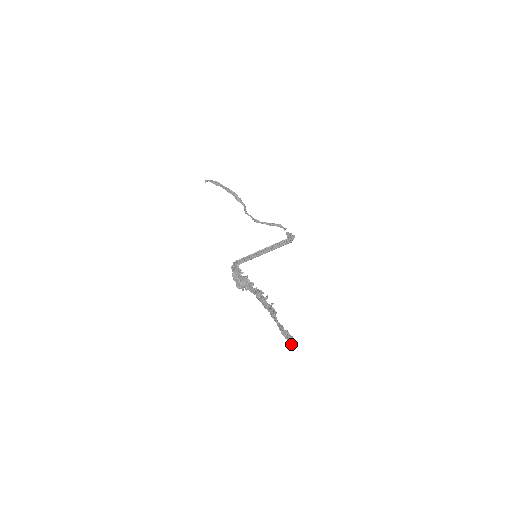
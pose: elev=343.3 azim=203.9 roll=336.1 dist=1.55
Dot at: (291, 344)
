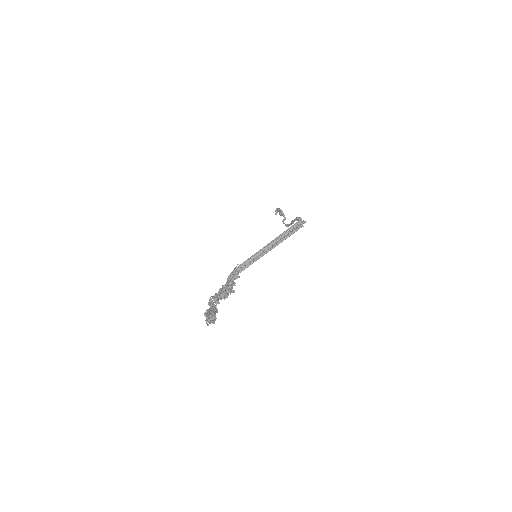
Dot at: (207, 325)
